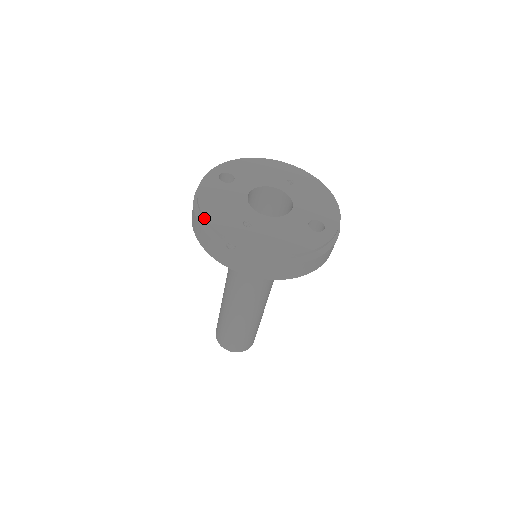
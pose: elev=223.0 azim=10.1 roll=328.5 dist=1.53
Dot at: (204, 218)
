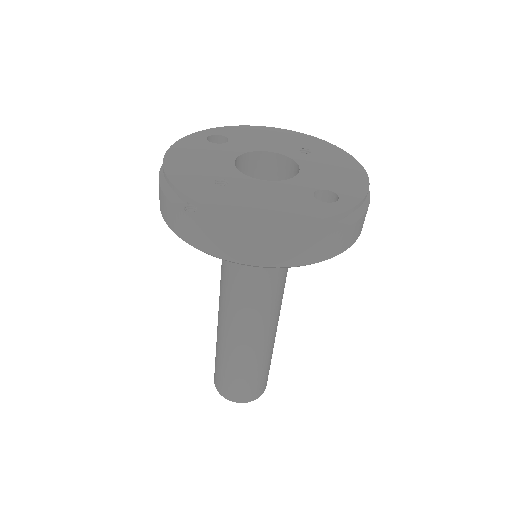
Dot at: (163, 172)
